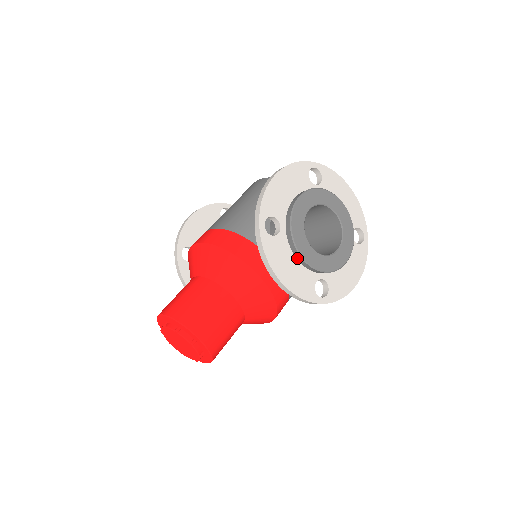
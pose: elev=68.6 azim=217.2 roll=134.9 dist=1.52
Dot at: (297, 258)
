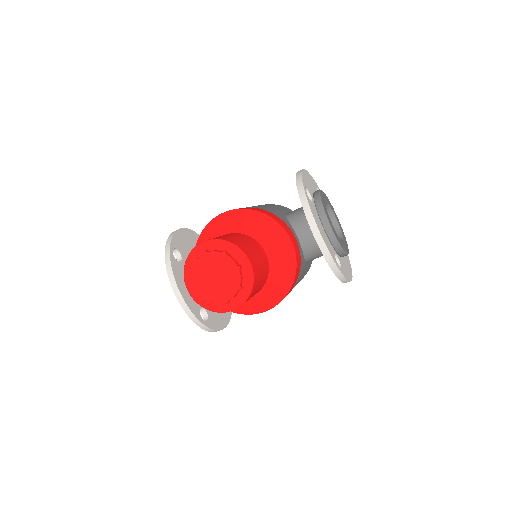
Dot at: (324, 226)
